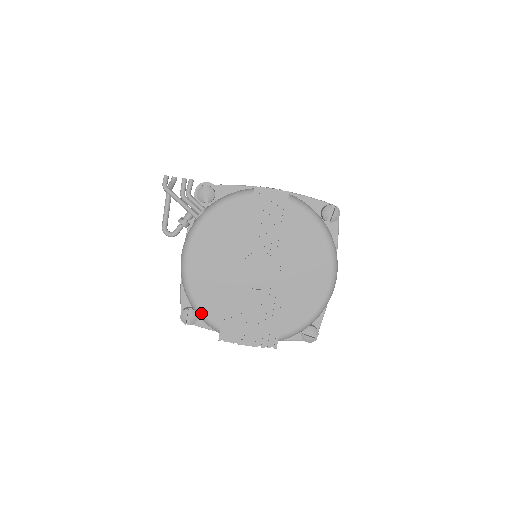
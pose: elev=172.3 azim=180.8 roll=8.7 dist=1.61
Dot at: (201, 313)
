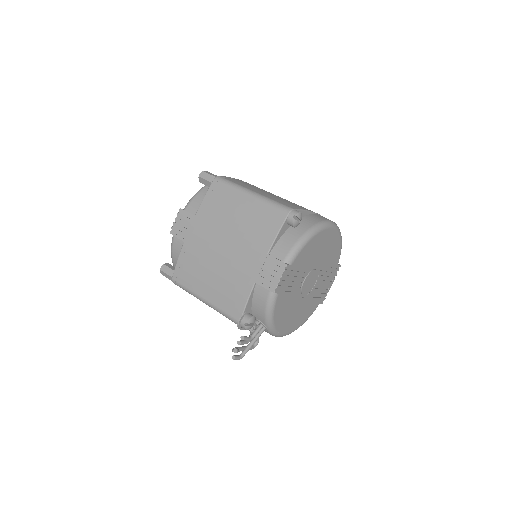
Dot at: occluded
